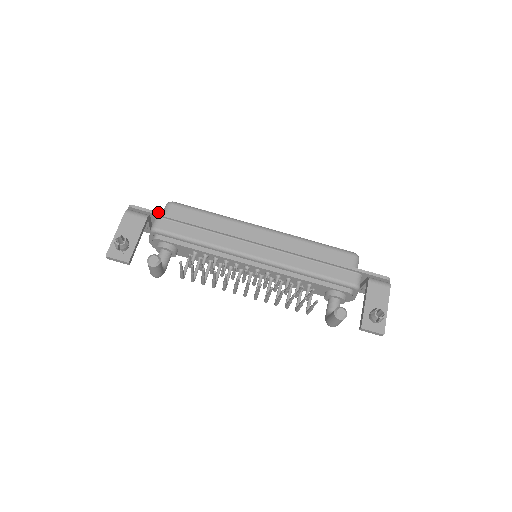
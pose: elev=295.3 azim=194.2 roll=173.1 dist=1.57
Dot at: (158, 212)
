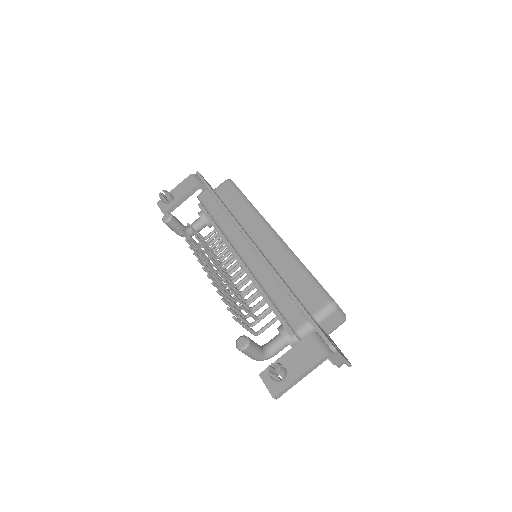
Dot at: (207, 183)
